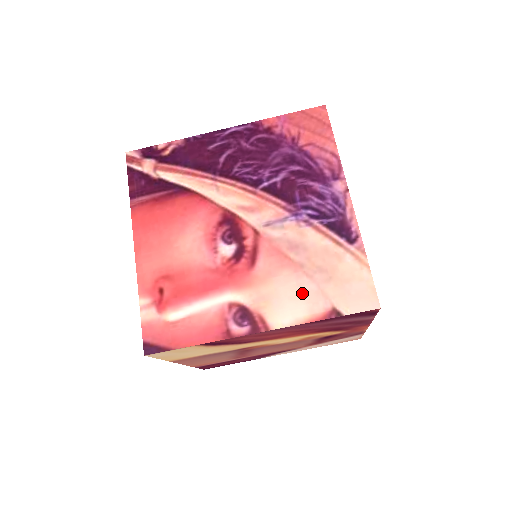
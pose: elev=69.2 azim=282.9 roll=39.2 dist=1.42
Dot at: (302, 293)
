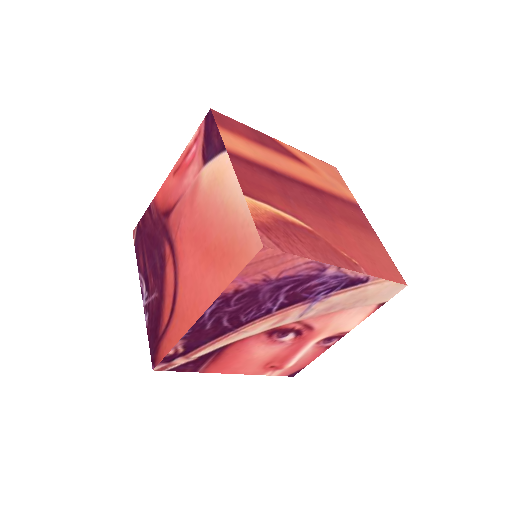
Dot at: (354, 314)
